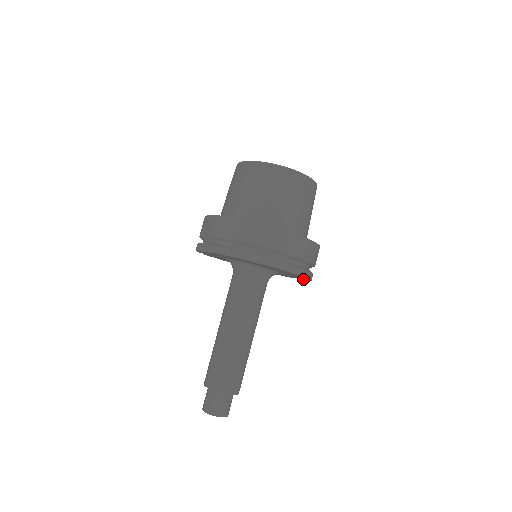
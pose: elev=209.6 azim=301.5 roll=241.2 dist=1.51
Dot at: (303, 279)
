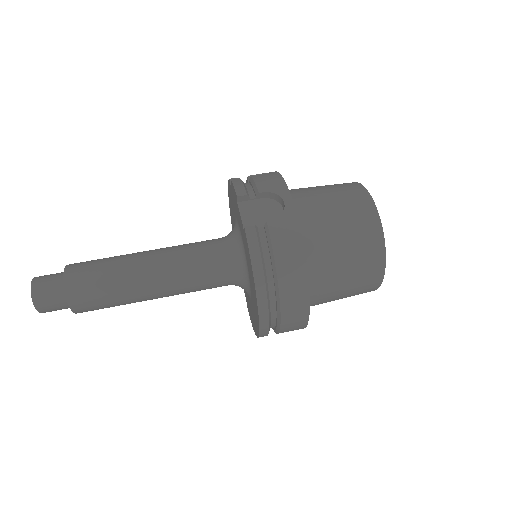
Dot at: occluded
